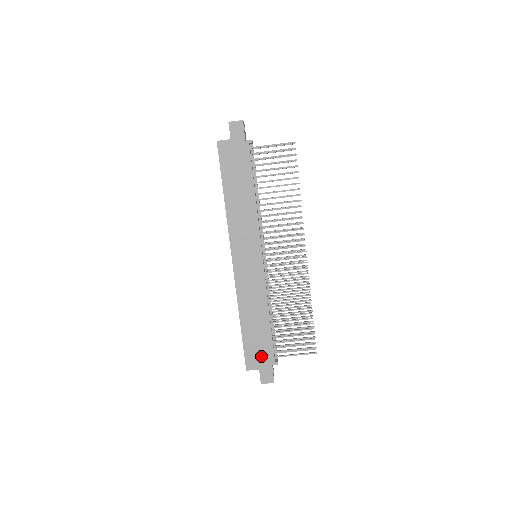
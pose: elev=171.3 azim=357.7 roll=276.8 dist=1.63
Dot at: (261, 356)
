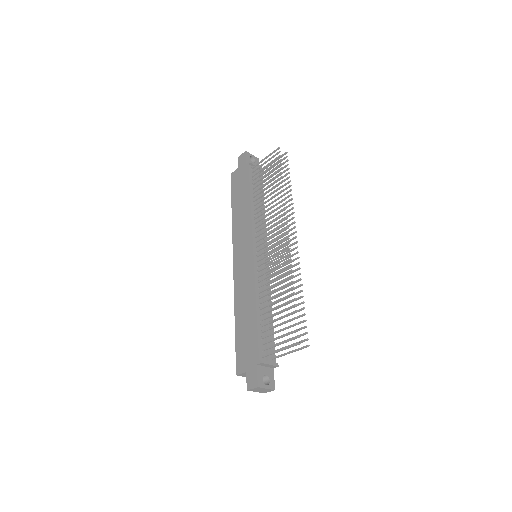
Dot at: (248, 355)
